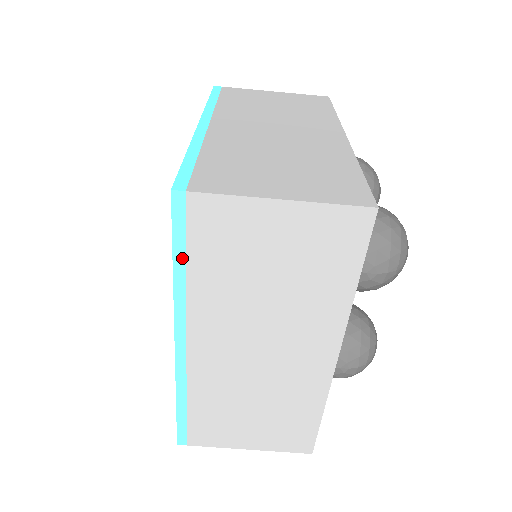
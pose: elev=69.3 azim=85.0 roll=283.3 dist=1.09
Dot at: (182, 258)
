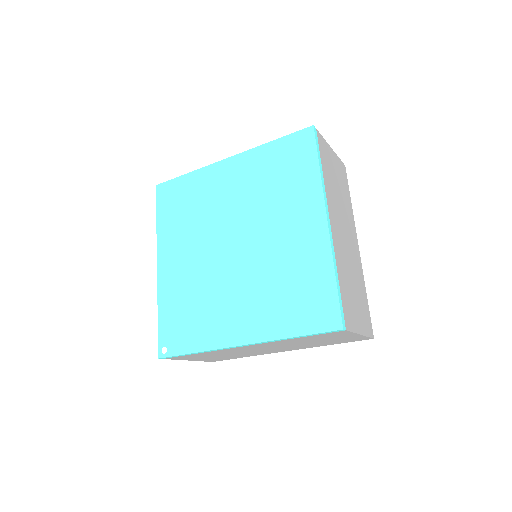
Dot at: (304, 336)
